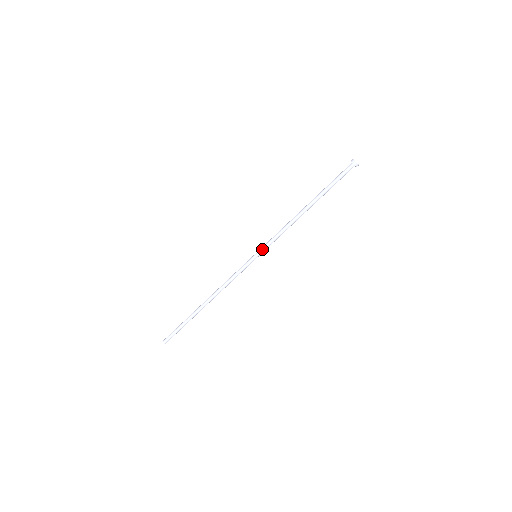
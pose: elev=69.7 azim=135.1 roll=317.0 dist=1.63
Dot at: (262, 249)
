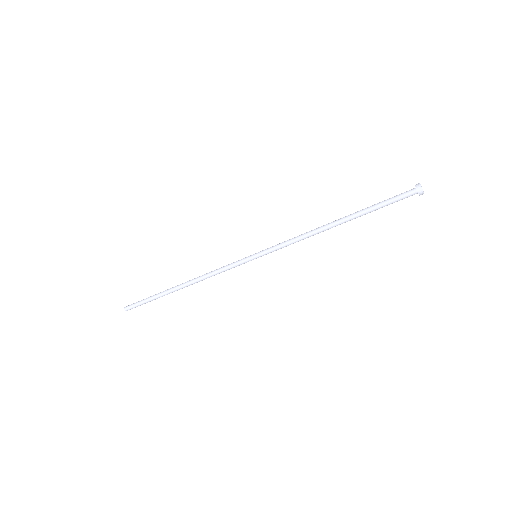
Dot at: (266, 252)
